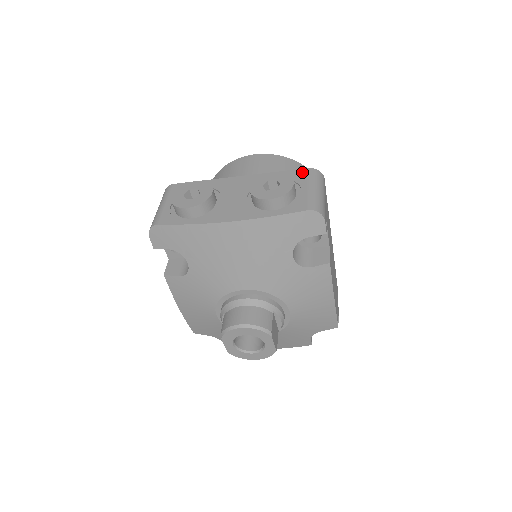
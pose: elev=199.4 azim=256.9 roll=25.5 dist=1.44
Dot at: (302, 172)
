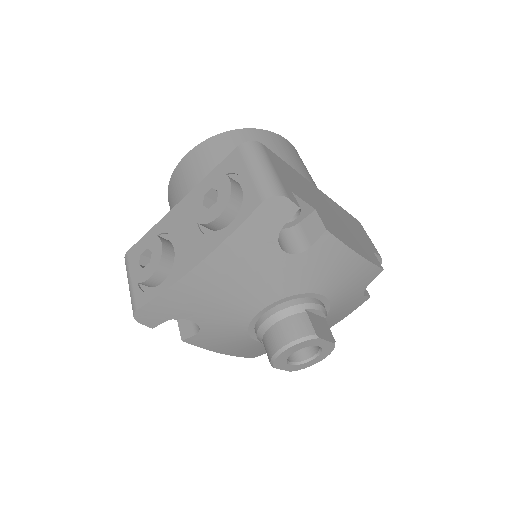
Dot at: (234, 156)
